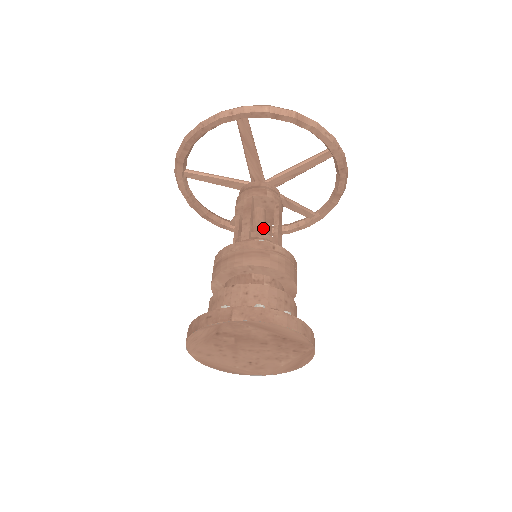
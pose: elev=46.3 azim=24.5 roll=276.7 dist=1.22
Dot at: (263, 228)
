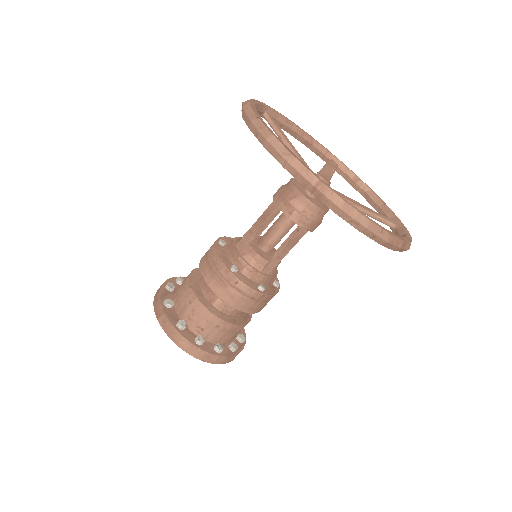
Dot at: (277, 237)
